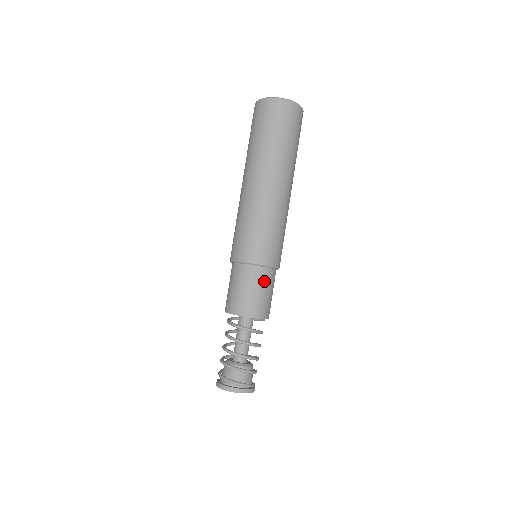
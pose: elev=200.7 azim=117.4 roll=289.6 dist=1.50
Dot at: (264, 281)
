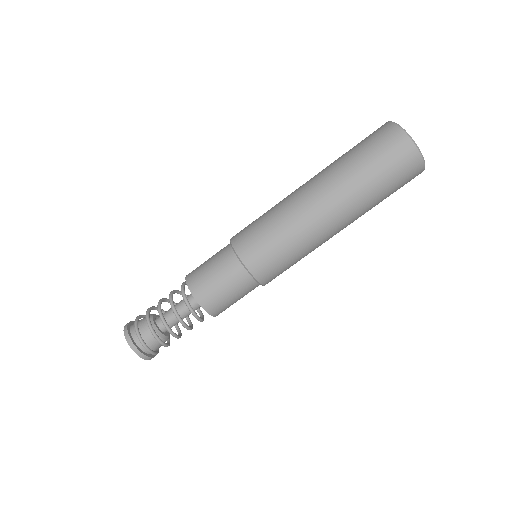
Dot at: occluded
